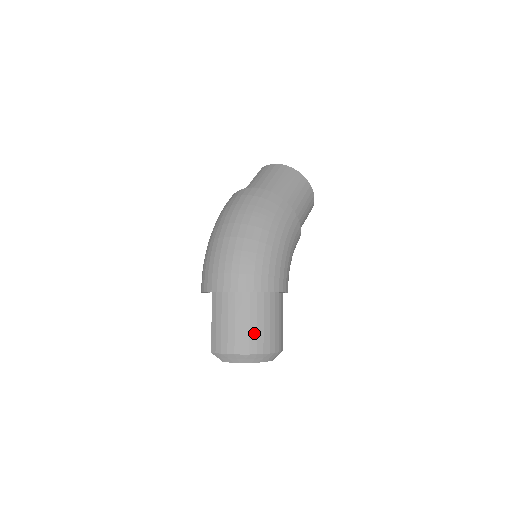
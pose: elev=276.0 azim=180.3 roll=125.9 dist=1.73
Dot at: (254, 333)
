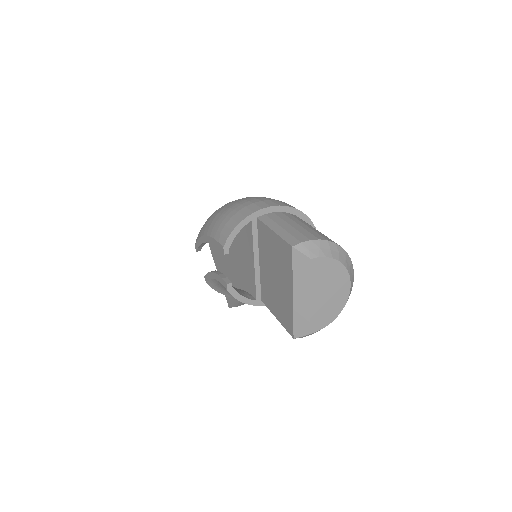
Dot at: occluded
